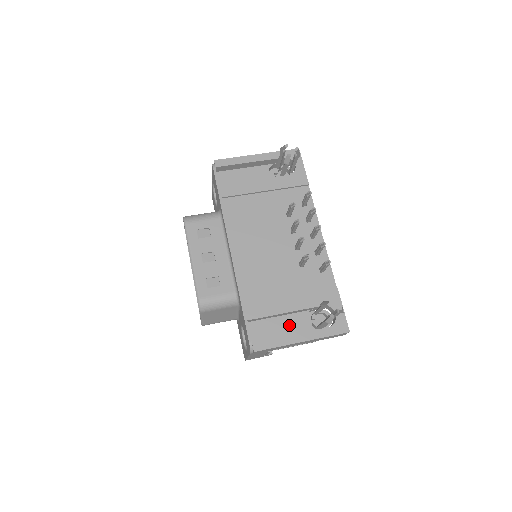
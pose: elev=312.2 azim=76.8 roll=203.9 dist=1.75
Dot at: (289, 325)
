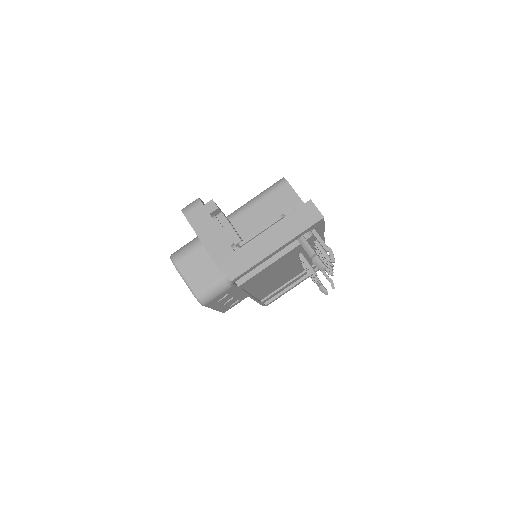
Dot at: occluded
